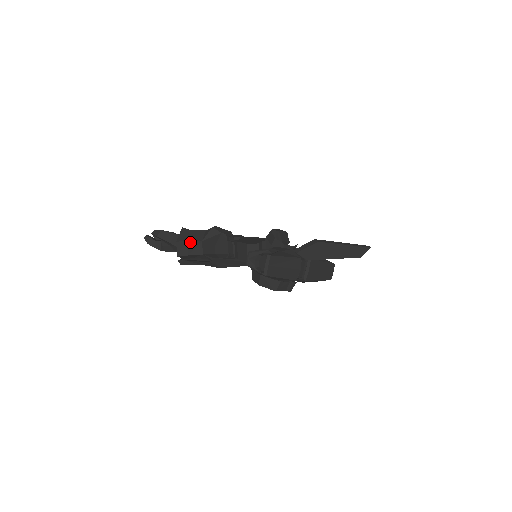
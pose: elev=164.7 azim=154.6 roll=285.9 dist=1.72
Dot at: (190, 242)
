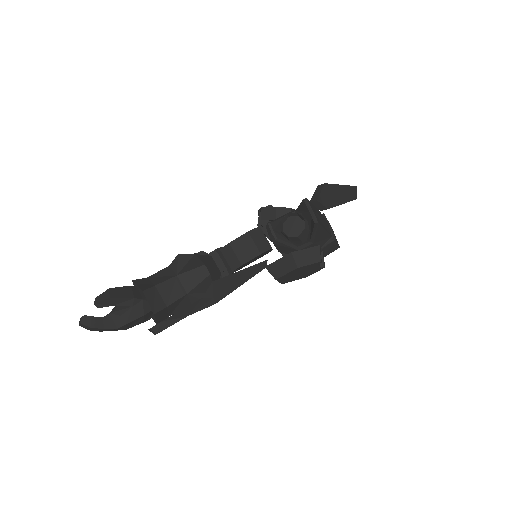
Dot at: (161, 285)
